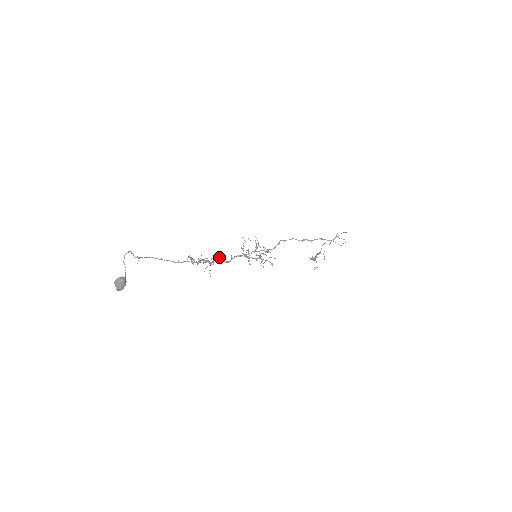
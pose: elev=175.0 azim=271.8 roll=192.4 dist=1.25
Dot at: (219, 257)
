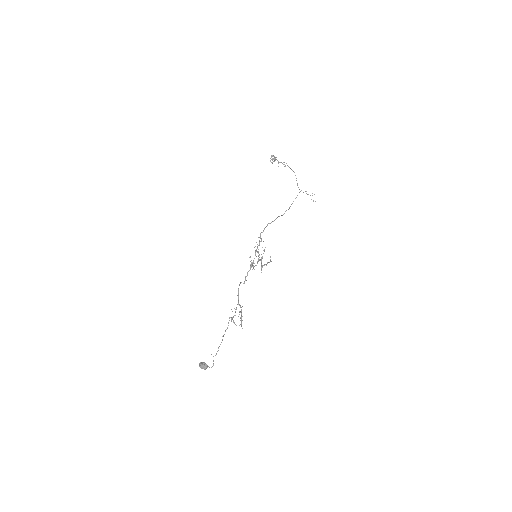
Dot at: occluded
